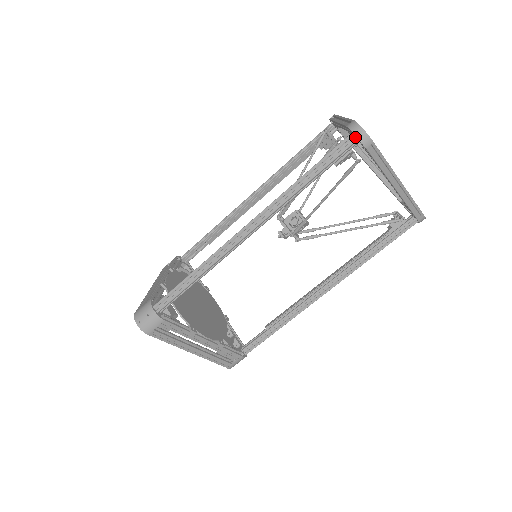
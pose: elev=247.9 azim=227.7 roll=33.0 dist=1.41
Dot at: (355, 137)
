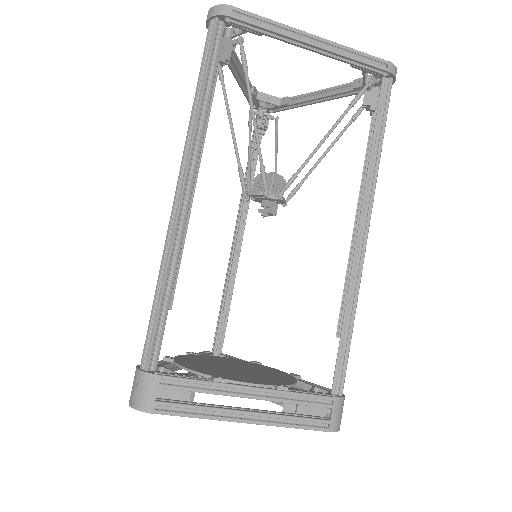
Dot at: (214, 20)
